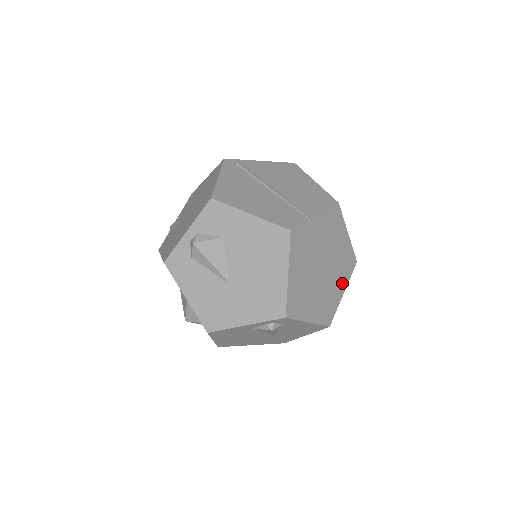
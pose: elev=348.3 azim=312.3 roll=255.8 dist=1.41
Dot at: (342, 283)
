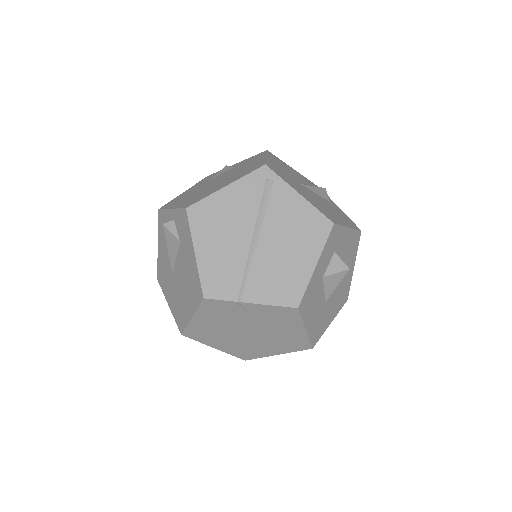
Dot at: (278, 349)
